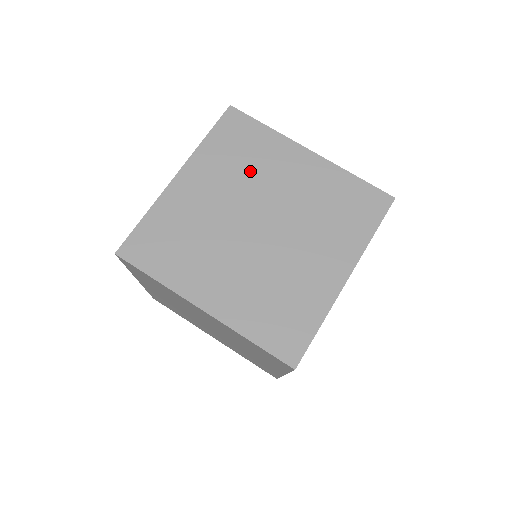
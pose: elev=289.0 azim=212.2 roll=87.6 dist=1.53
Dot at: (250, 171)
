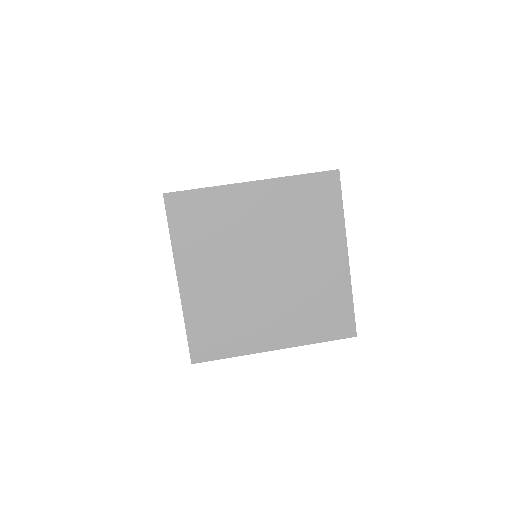
Dot at: occluded
